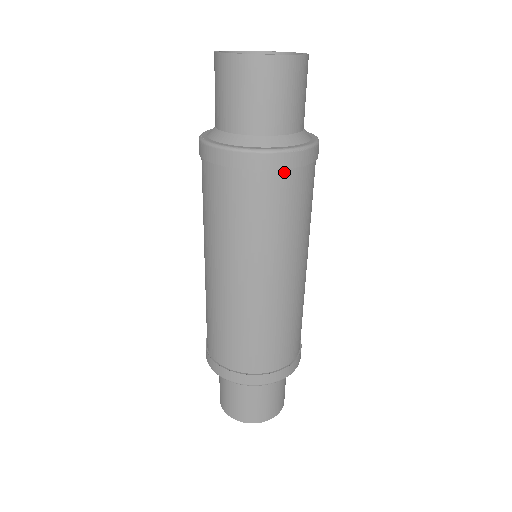
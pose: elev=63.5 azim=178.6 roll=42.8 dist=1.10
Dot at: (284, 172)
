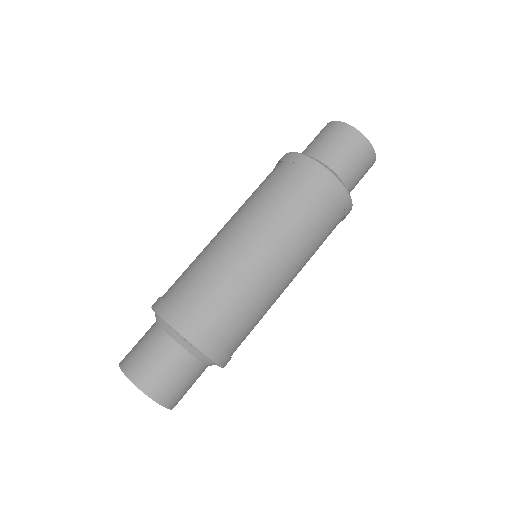
Dot at: (320, 183)
